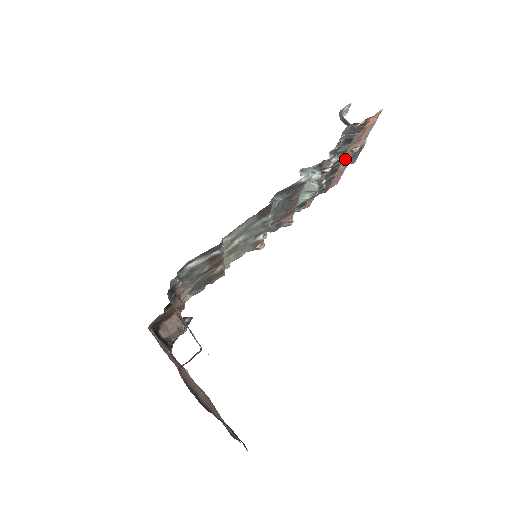
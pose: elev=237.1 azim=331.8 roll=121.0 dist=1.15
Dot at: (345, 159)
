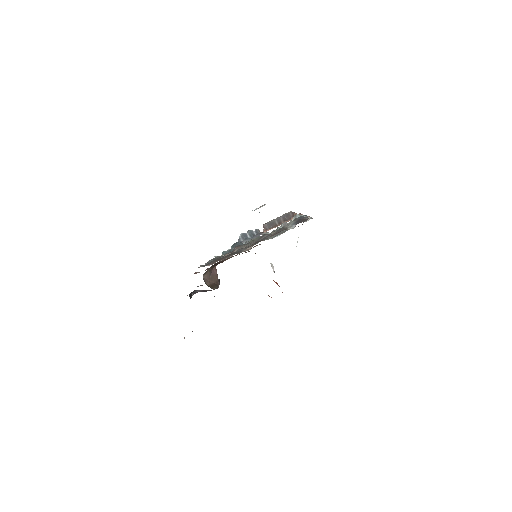
Dot at: occluded
